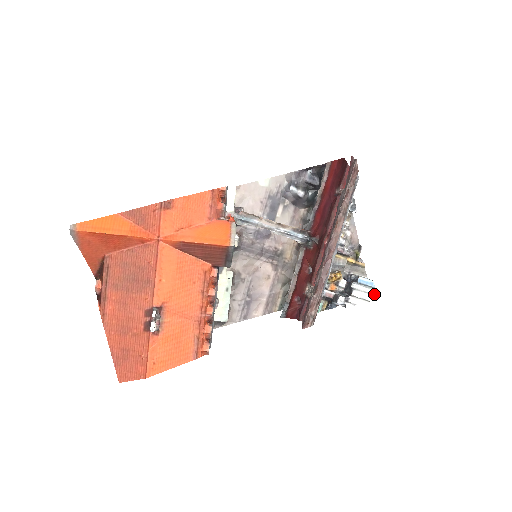
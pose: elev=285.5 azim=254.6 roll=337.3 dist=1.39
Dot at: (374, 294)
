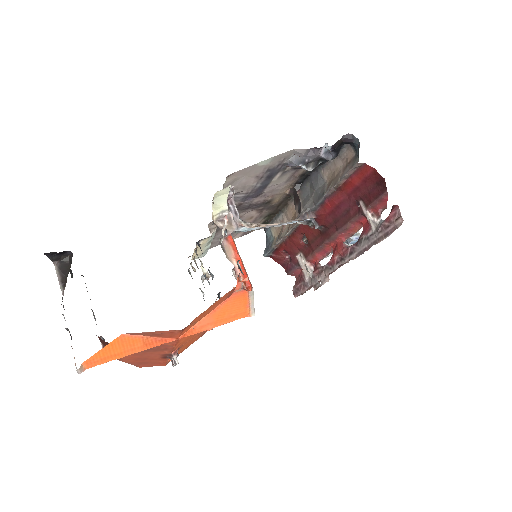
Dot at: occluded
